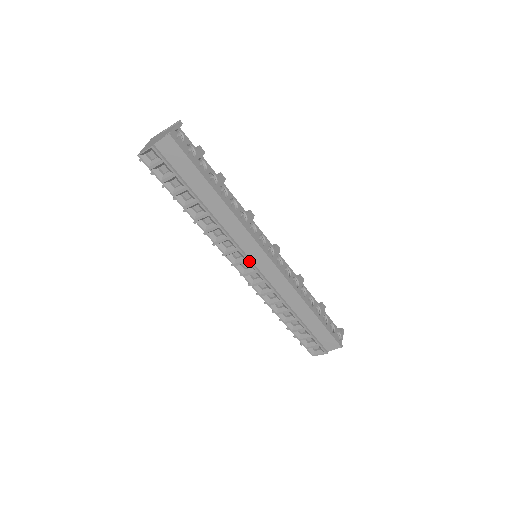
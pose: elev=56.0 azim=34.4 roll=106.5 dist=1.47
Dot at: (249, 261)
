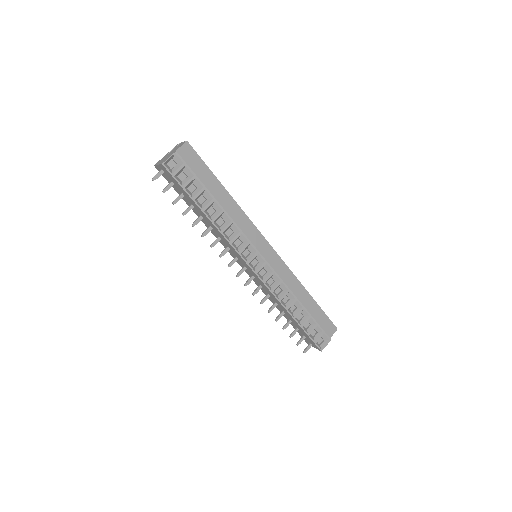
Dot at: (259, 253)
